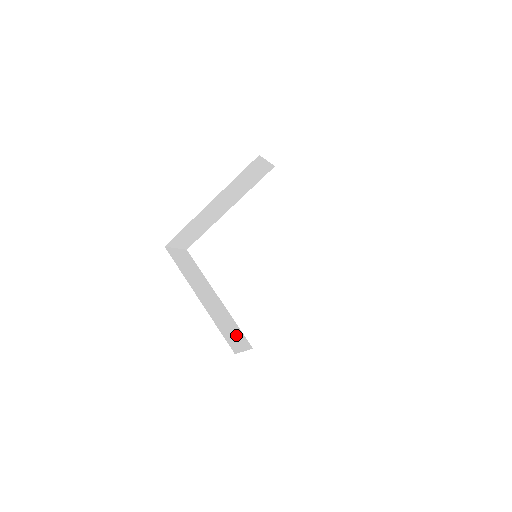
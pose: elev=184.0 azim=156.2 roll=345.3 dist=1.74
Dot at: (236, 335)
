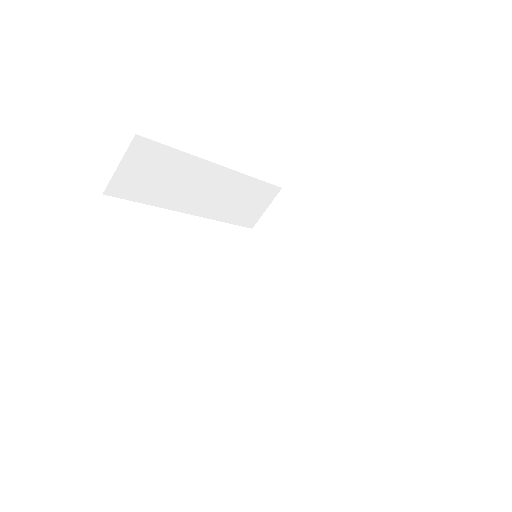
Dot at: occluded
